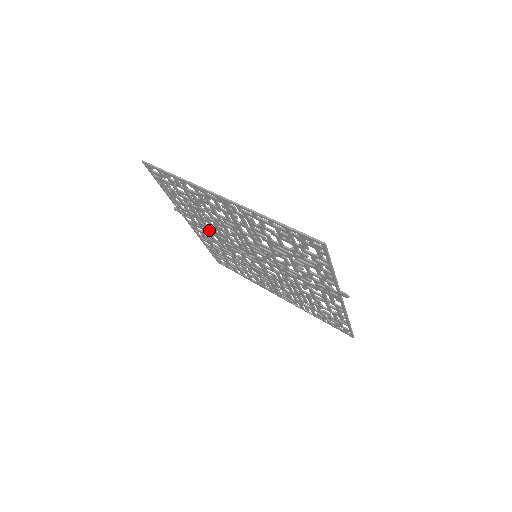
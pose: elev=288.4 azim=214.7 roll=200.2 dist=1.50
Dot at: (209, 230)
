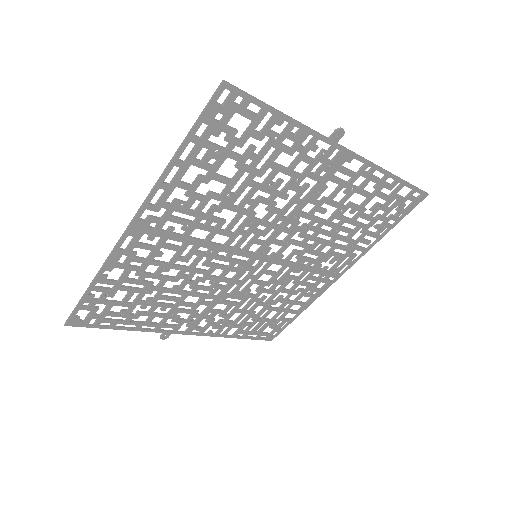
Dot at: occluded
